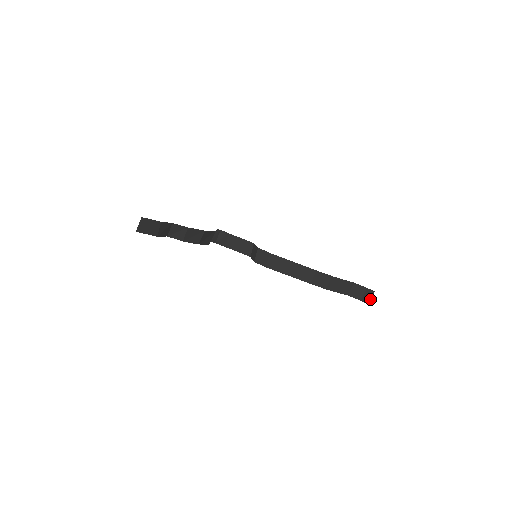
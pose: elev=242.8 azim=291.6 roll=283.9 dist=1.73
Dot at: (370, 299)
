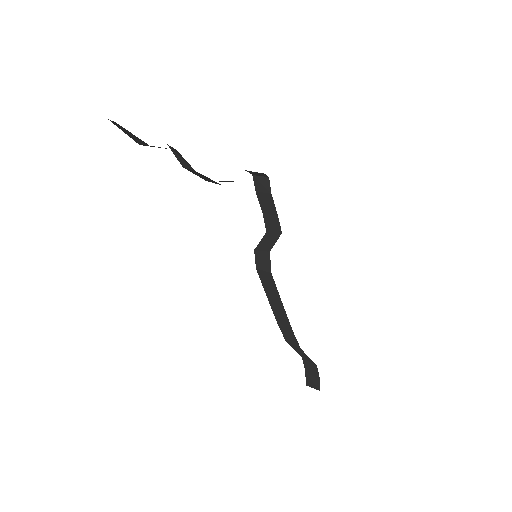
Dot at: (311, 385)
